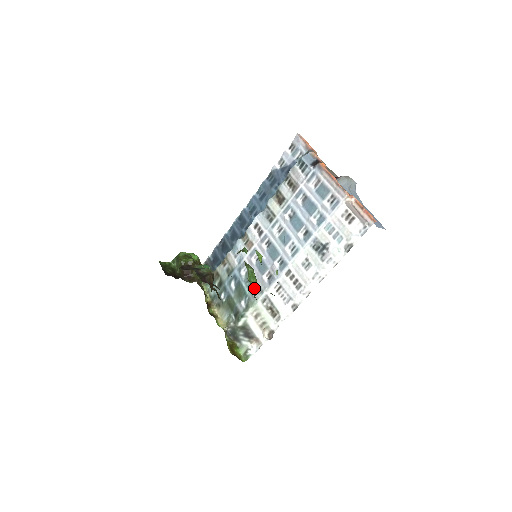
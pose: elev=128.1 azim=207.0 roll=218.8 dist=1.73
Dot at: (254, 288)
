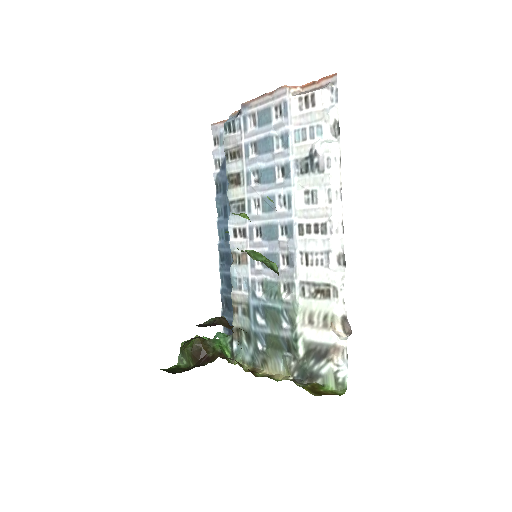
Dot at: (269, 265)
